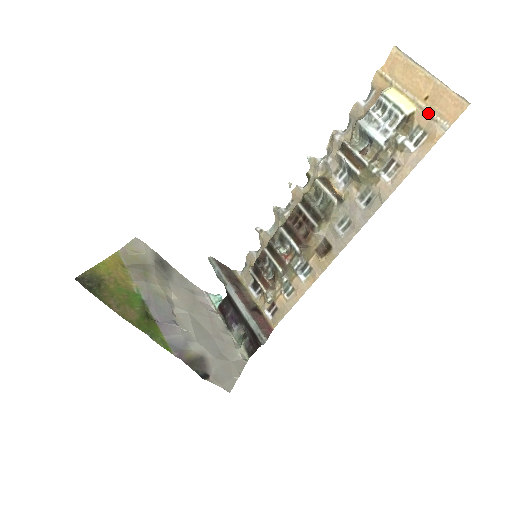
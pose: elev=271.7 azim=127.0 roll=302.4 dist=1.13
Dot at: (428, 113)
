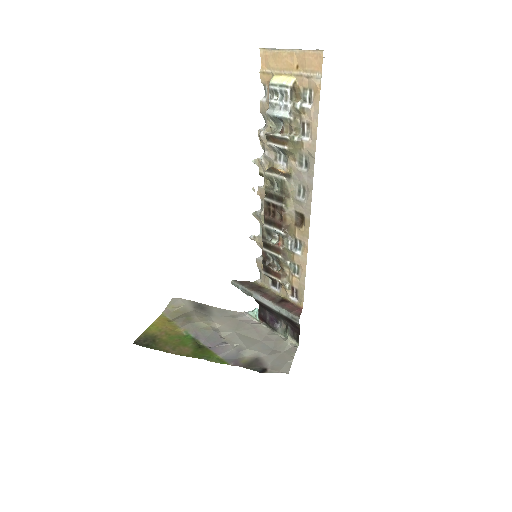
Dot at: (304, 76)
